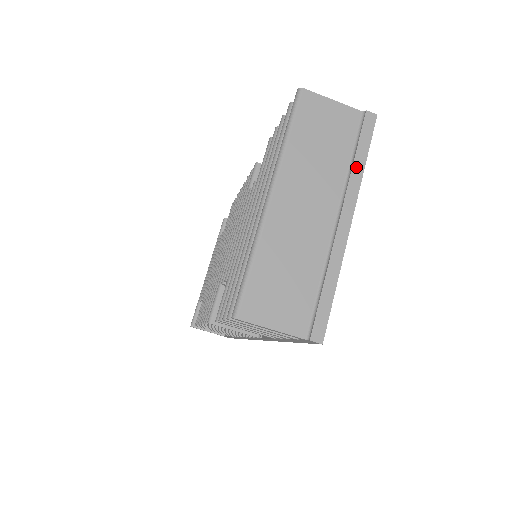
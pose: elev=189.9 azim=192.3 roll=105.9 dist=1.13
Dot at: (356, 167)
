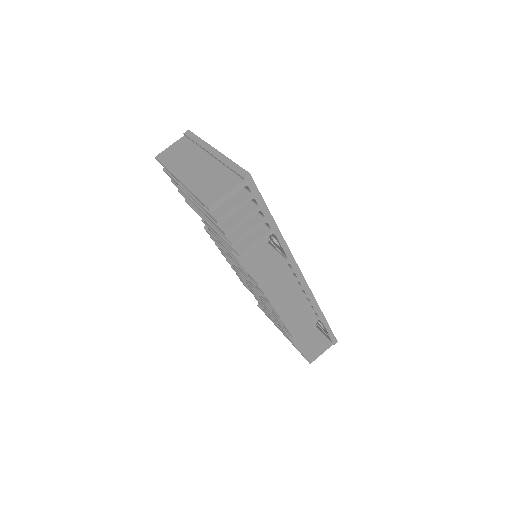
Dot at: (198, 142)
